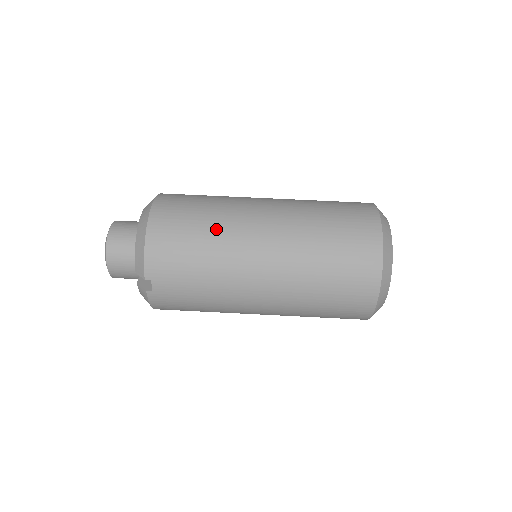
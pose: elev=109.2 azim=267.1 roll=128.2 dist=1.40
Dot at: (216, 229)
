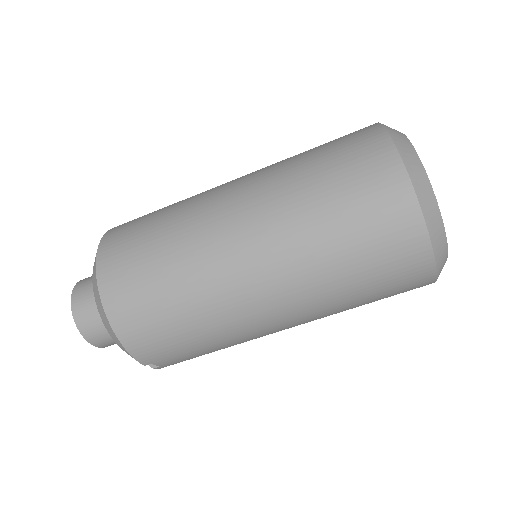
Dot at: (190, 290)
